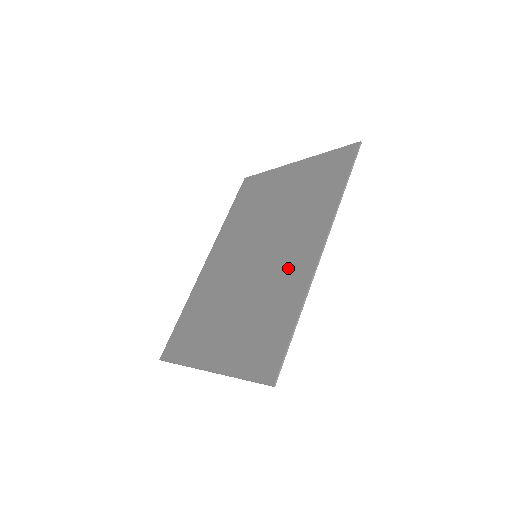
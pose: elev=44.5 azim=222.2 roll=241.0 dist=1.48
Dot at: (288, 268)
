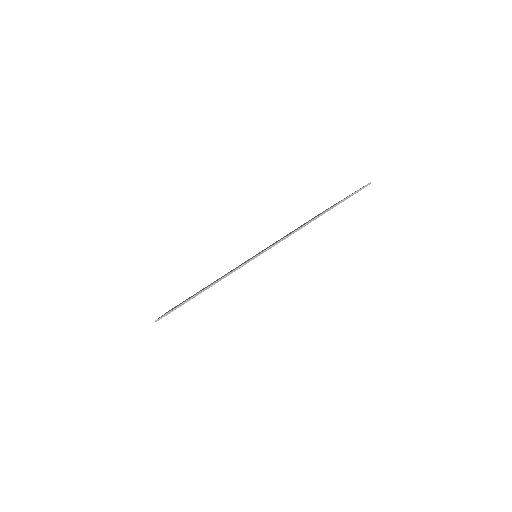
Dot at: occluded
